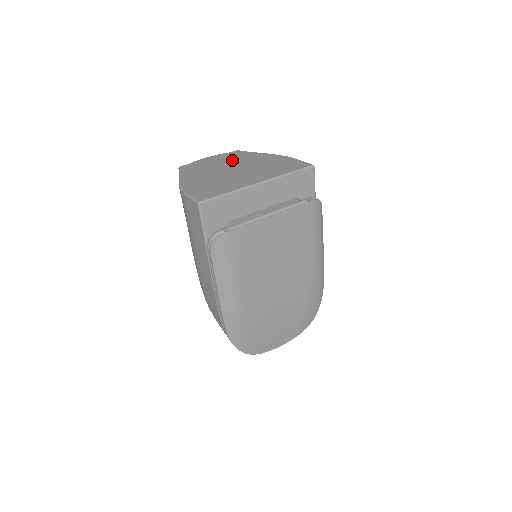
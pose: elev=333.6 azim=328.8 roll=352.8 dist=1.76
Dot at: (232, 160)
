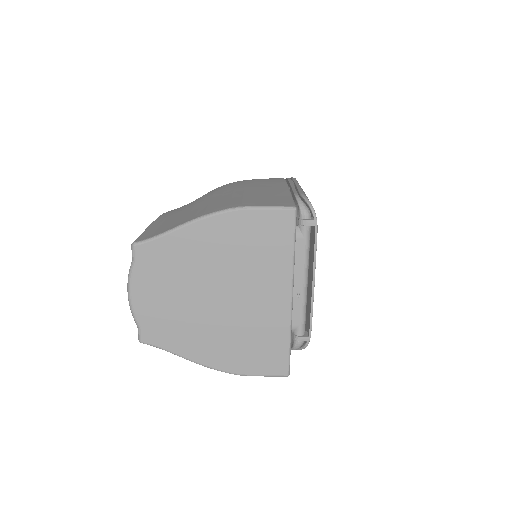
Dot at: (178, 279)
